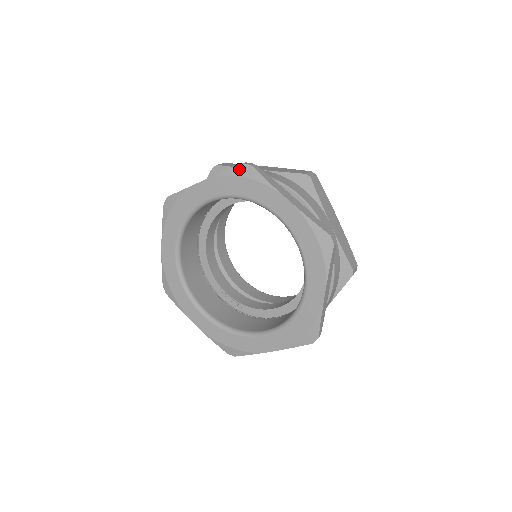
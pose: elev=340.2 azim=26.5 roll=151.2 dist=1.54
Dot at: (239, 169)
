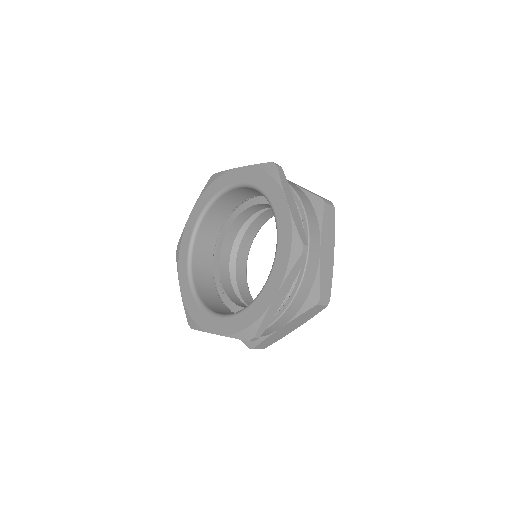
Dot at: (268, 165)
